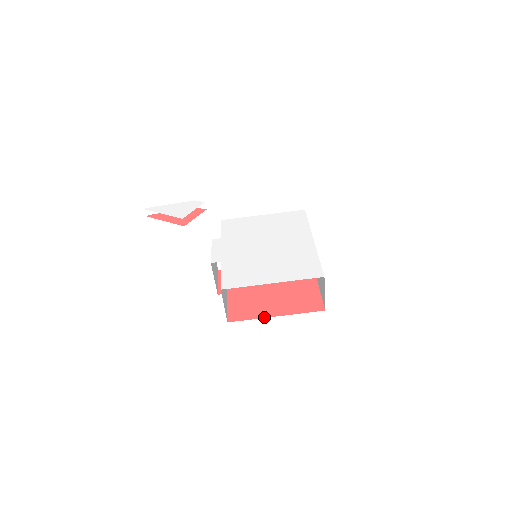
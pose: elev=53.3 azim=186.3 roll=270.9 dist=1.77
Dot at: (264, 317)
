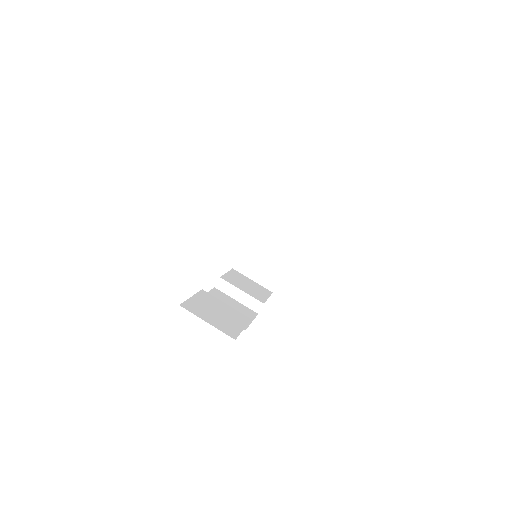
Dot at: occluded
